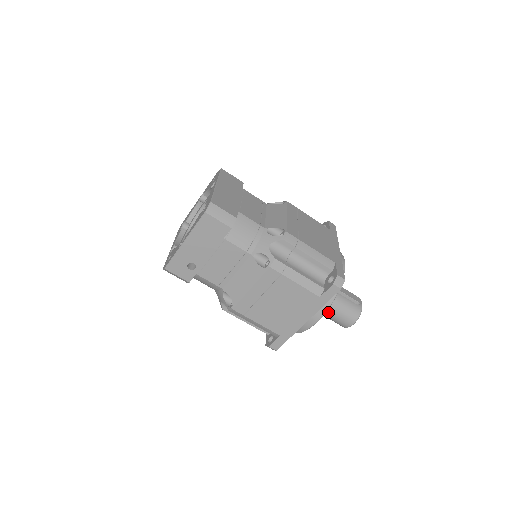
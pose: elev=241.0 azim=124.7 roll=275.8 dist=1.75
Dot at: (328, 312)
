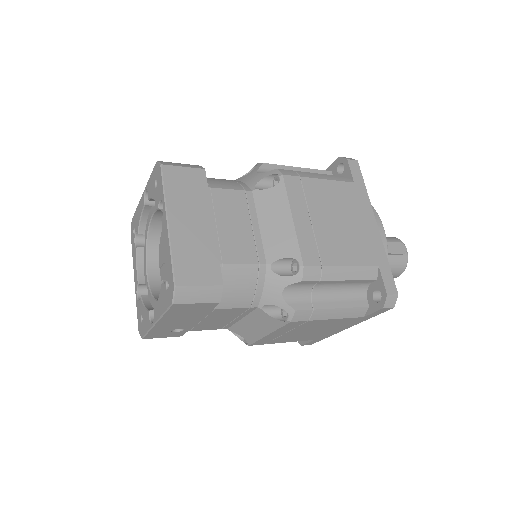
Dot at: occluded
